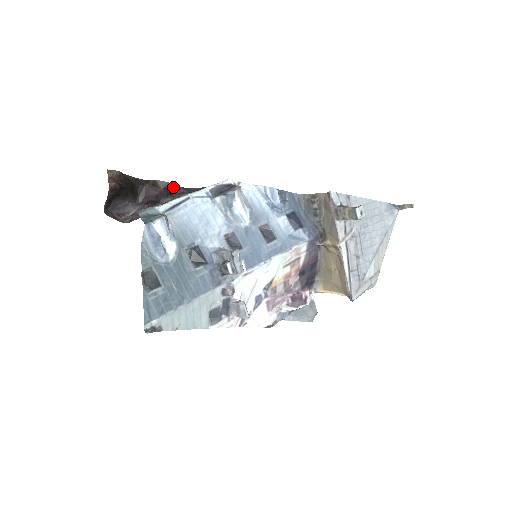
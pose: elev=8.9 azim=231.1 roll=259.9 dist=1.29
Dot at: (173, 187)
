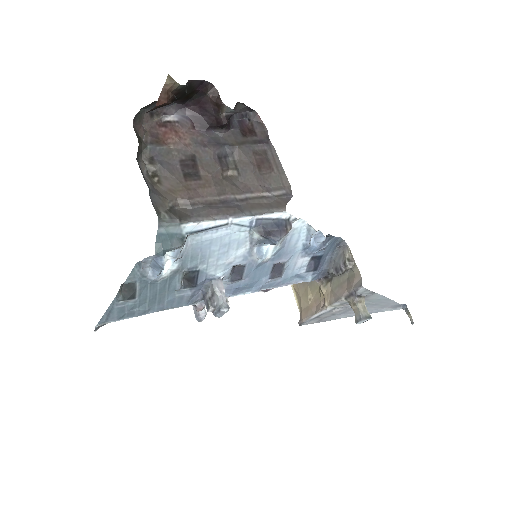
Dot at: (241, 103)
